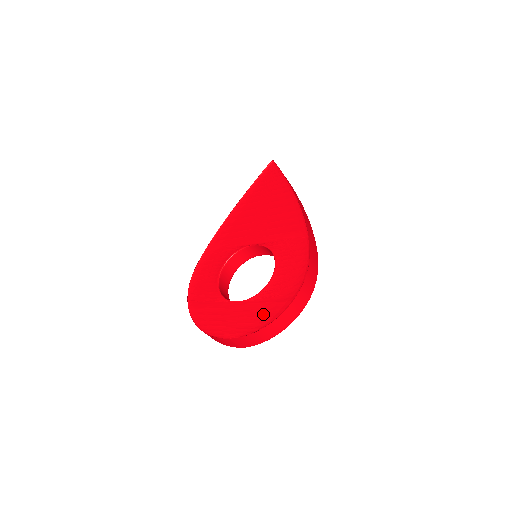
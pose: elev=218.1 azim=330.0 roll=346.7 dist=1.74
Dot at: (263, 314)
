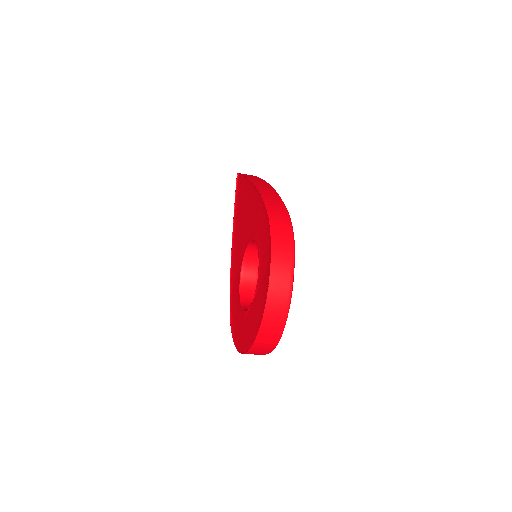
Dot at: (263, 297)
